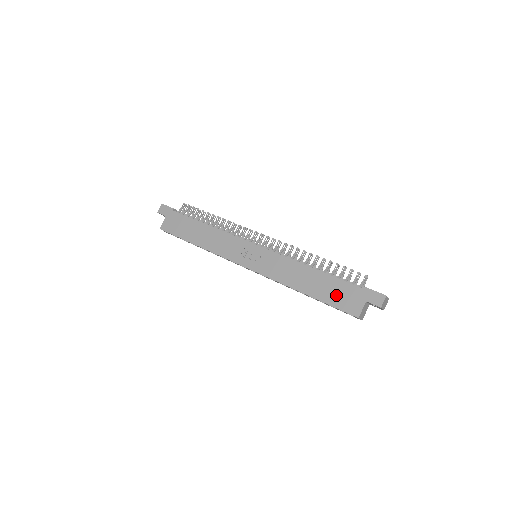
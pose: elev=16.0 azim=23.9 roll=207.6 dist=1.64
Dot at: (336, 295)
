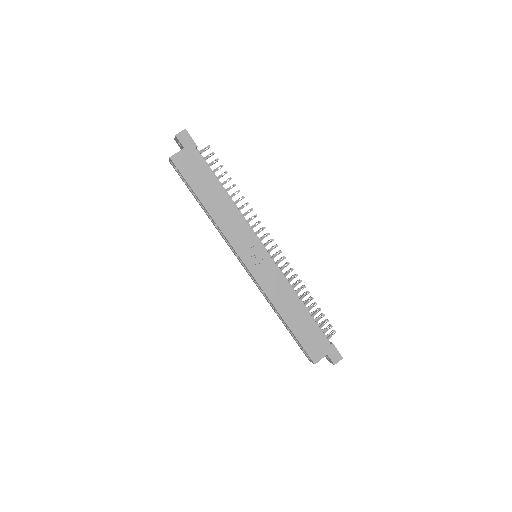
Dot at: (309, 337)
